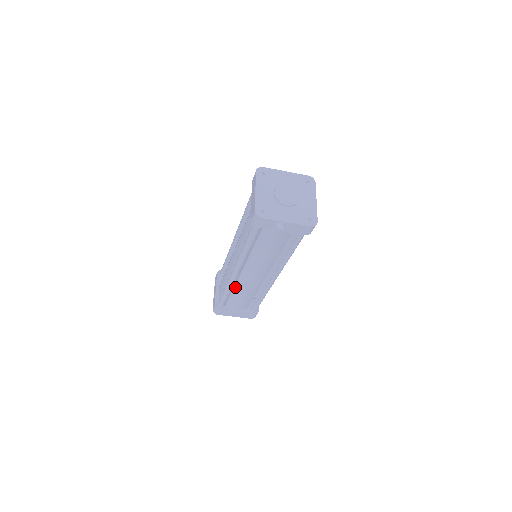
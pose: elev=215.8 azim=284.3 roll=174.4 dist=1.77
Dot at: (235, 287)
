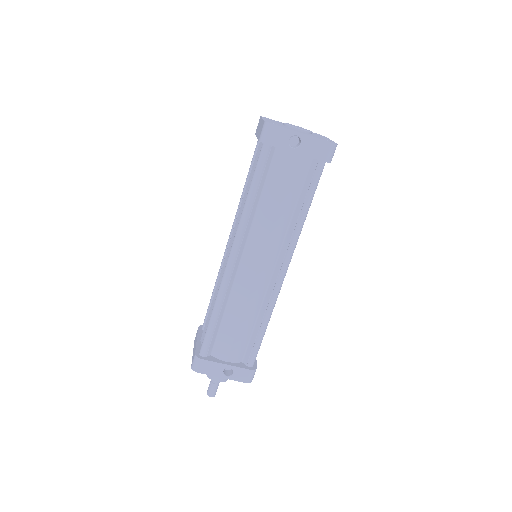
Dot at: (227, 305)
